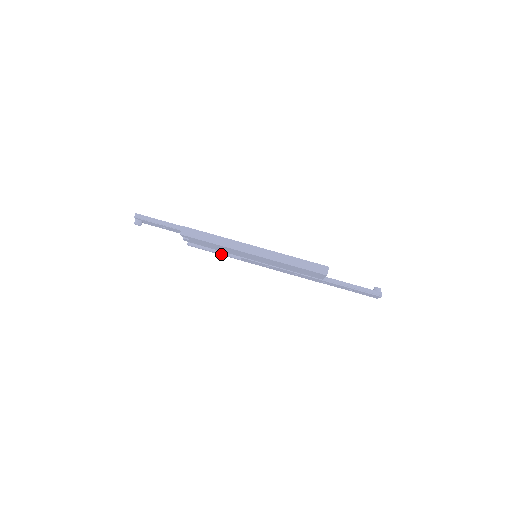
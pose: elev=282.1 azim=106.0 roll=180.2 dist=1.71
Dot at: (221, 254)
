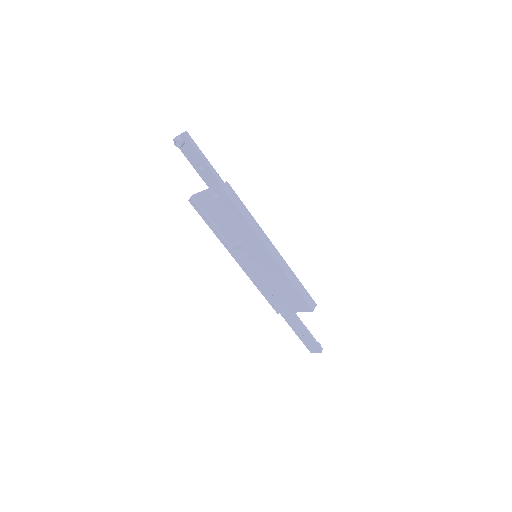
Dot at: (216, 232)
